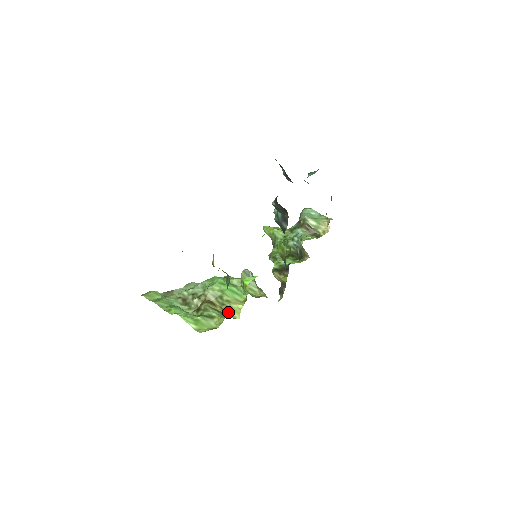
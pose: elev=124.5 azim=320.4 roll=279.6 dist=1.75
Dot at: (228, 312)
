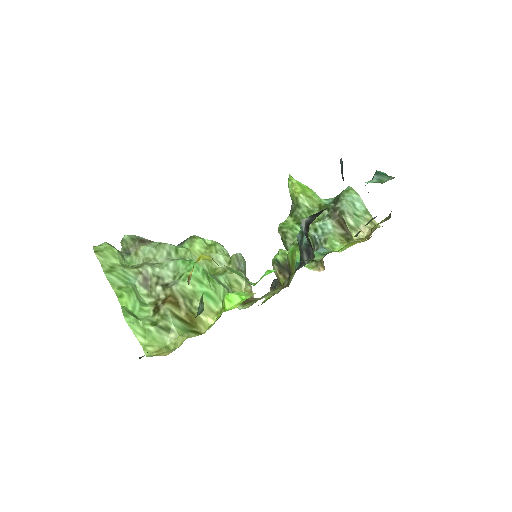
Dot at: (193, 321)
